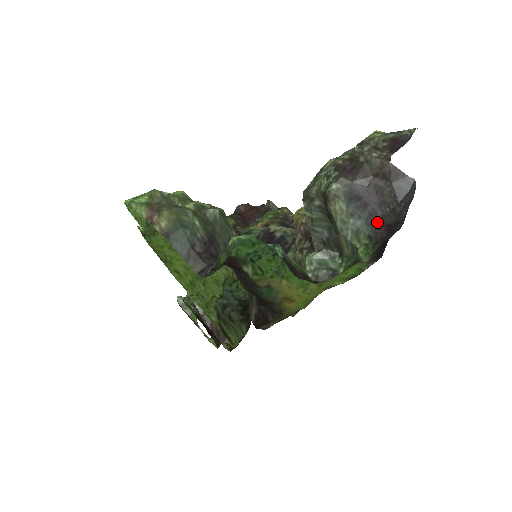
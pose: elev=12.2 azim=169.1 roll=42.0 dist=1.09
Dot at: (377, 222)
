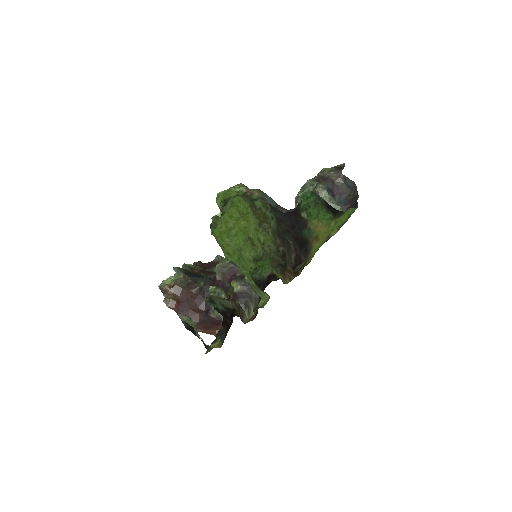
Dot at: (343, 201)
